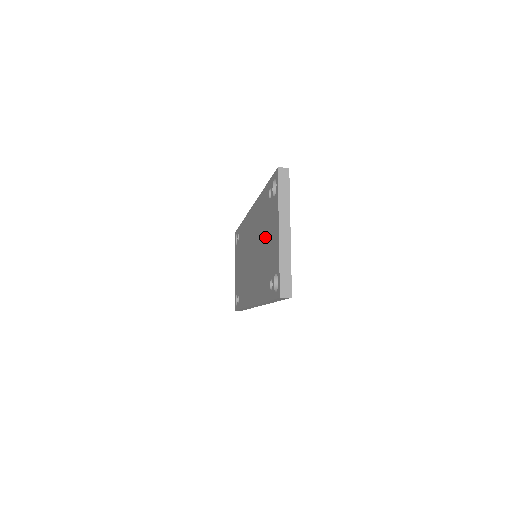
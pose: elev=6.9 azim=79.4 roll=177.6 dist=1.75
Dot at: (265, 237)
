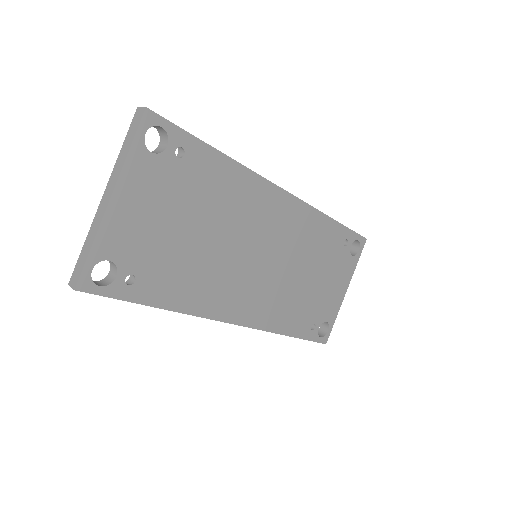
Dot at: occluded
